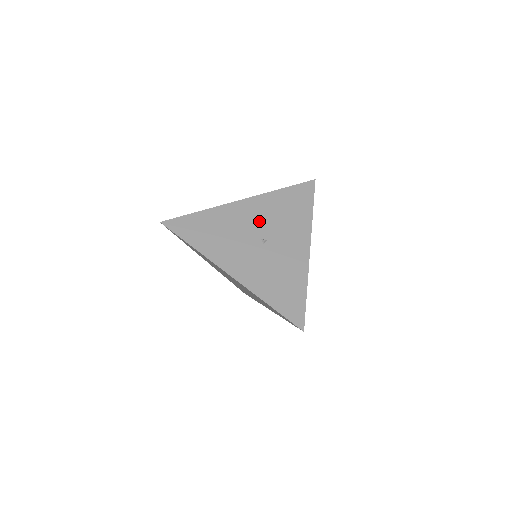
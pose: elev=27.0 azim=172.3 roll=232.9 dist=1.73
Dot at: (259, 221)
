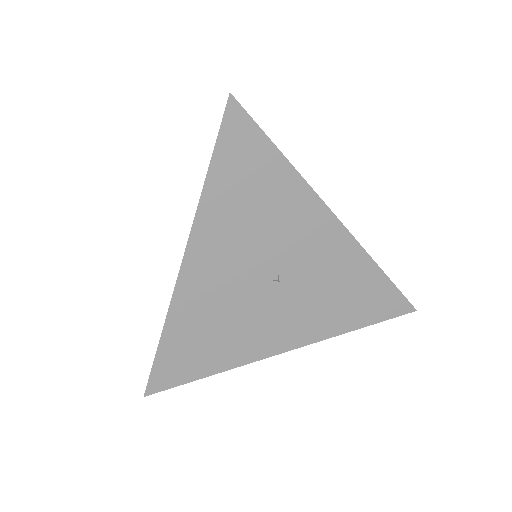
Dot at: (239, 262)
